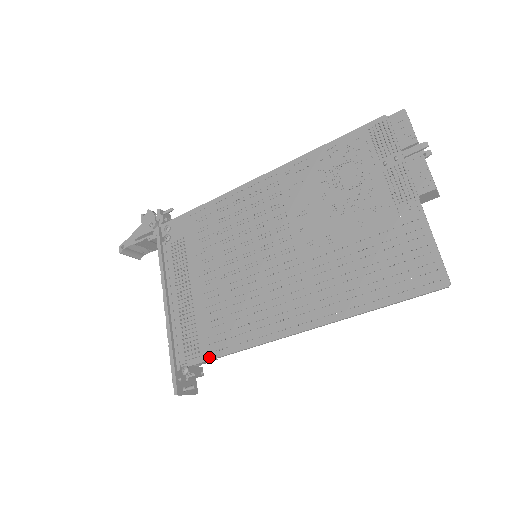
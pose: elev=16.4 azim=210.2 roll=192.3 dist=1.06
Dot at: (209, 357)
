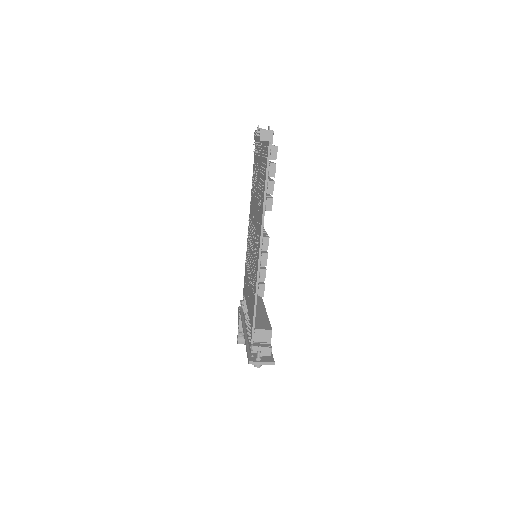
Dot at: (252, 323)
